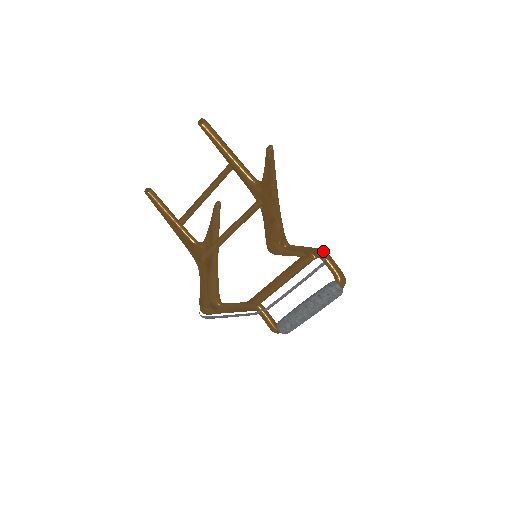
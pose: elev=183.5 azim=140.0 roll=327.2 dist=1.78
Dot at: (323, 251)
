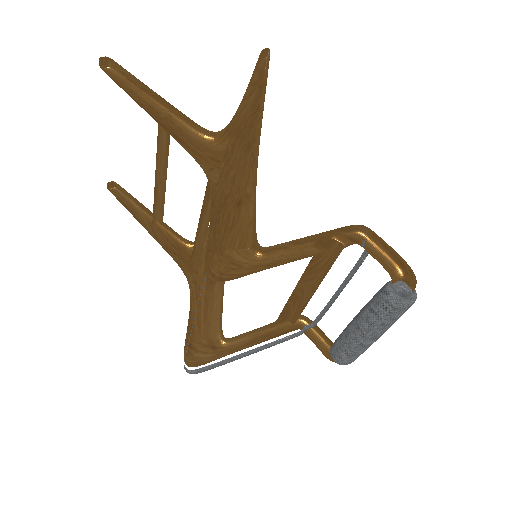
Dot at: (361, 226)
